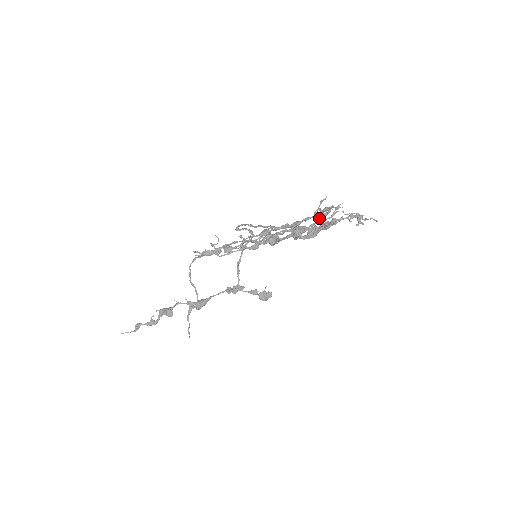
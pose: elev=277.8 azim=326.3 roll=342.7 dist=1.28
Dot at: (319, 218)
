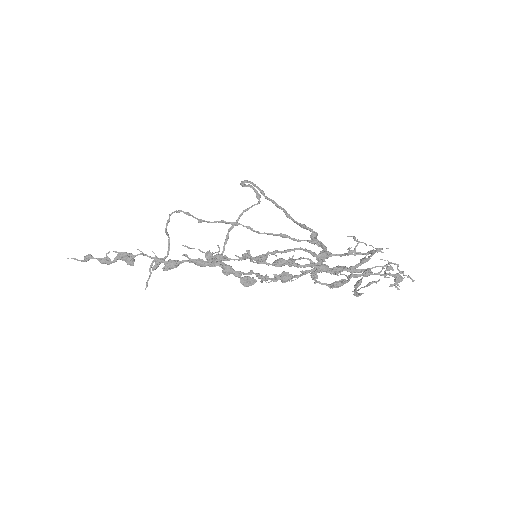
Dot at: (356, 294)
